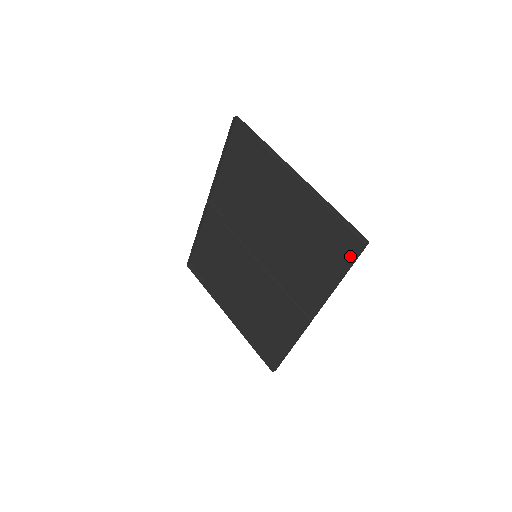
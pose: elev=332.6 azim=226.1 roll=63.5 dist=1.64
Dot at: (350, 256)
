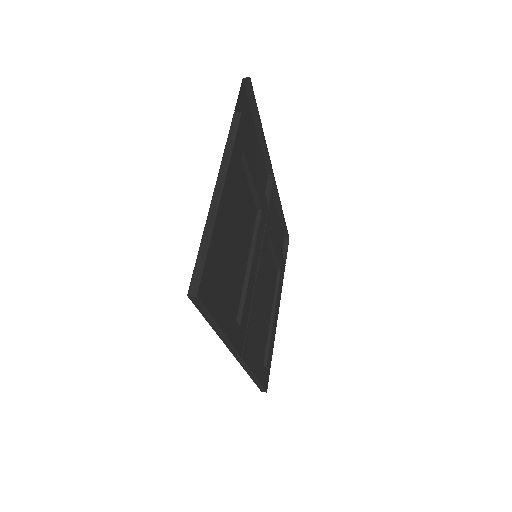
Dot at: occluded
